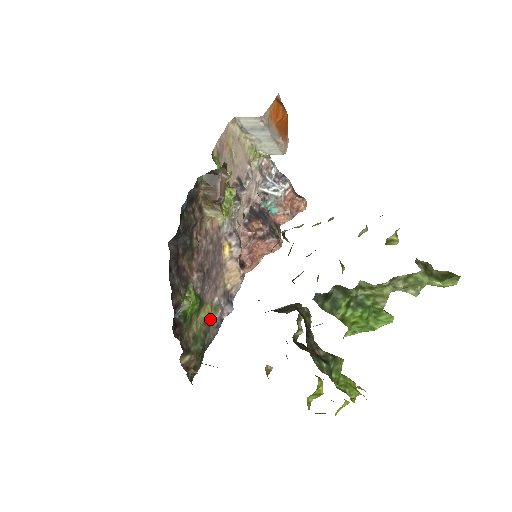
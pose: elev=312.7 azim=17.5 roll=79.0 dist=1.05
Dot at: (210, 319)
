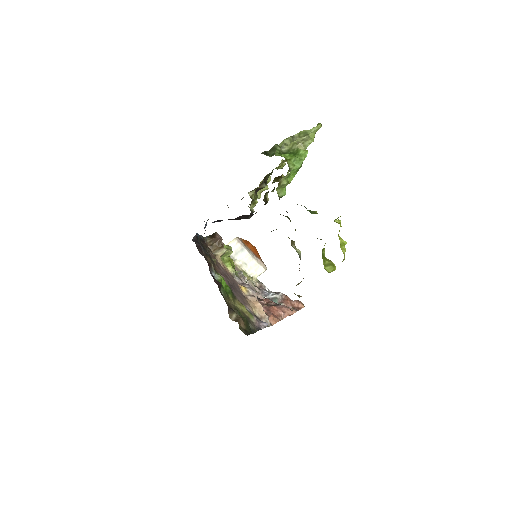
Dot at: (248, 317)
